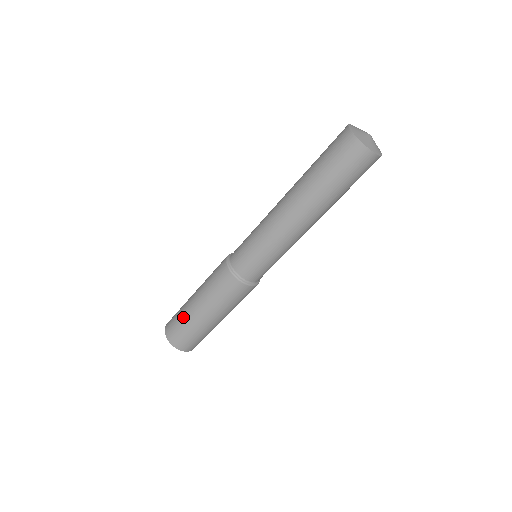
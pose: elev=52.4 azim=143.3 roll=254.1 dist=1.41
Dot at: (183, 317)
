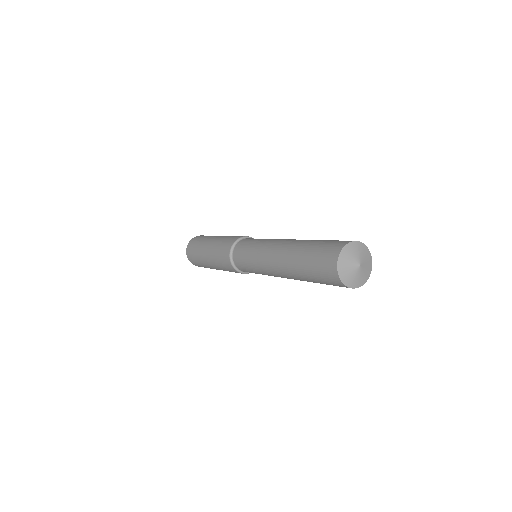
Dot at: (199, 259)
